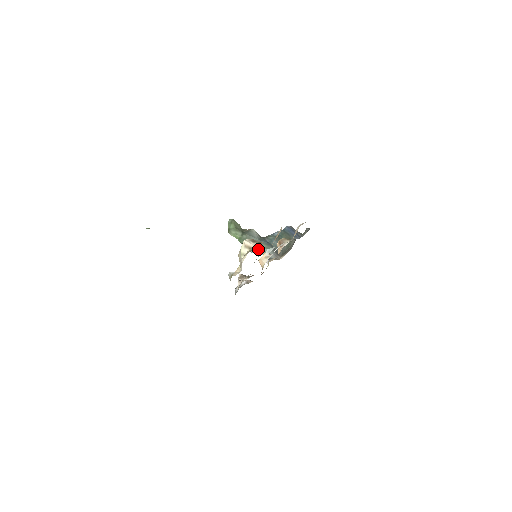
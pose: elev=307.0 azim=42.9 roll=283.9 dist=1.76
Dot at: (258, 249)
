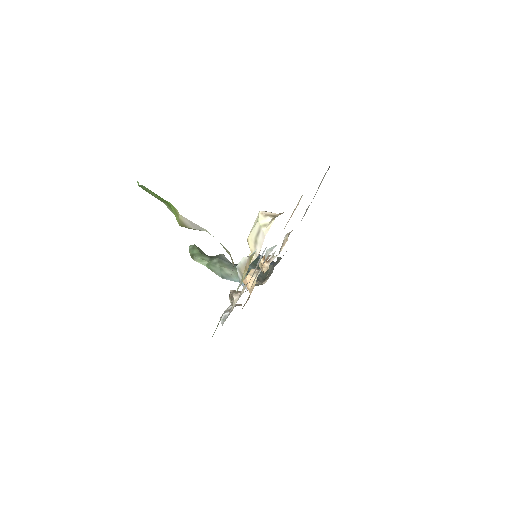
Dot at: (234, 275)
